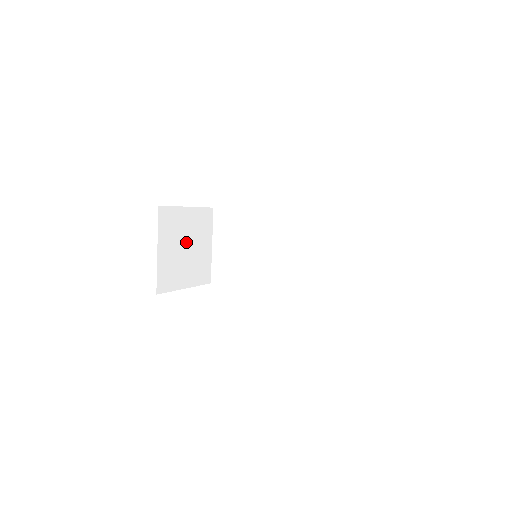
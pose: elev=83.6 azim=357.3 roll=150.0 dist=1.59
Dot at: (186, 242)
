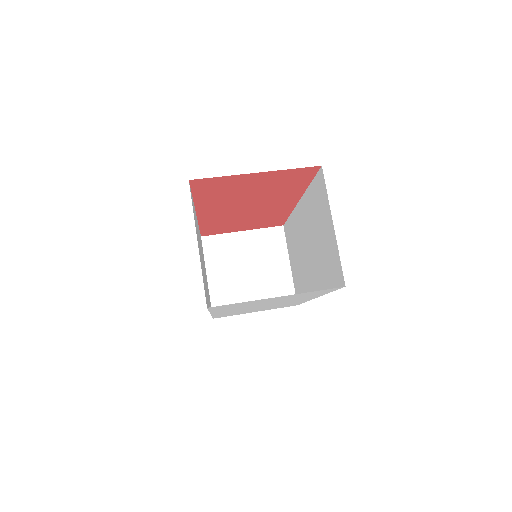
Dot at: (247, 265)
